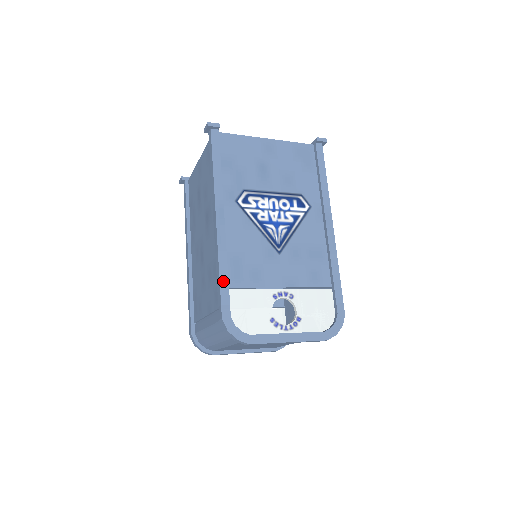
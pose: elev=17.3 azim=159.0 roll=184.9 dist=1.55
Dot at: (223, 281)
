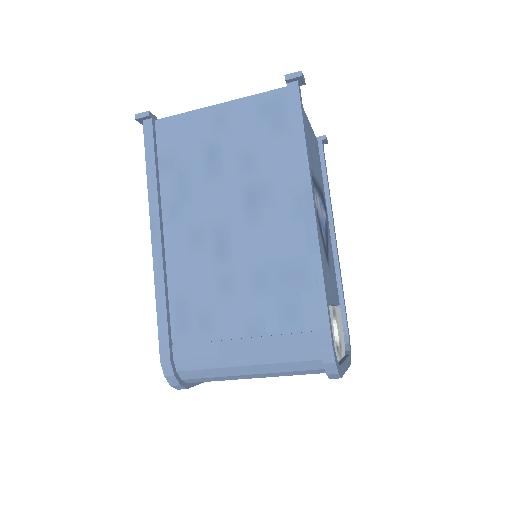
Dot at: (327, 295)
